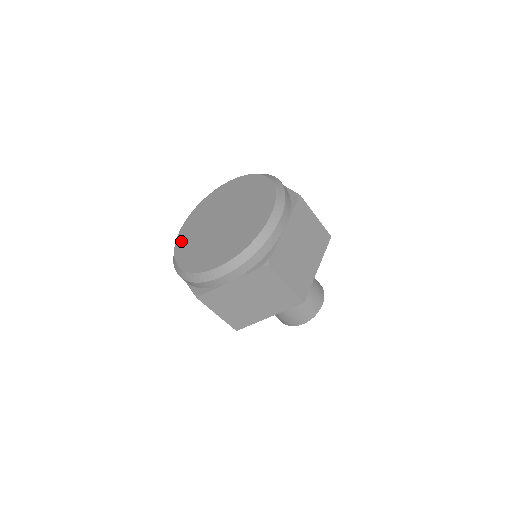
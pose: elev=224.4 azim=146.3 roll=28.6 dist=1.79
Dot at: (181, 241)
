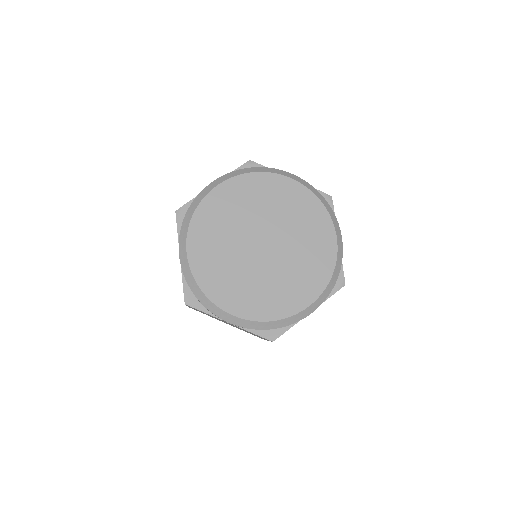
Dot at: (205, 215)
